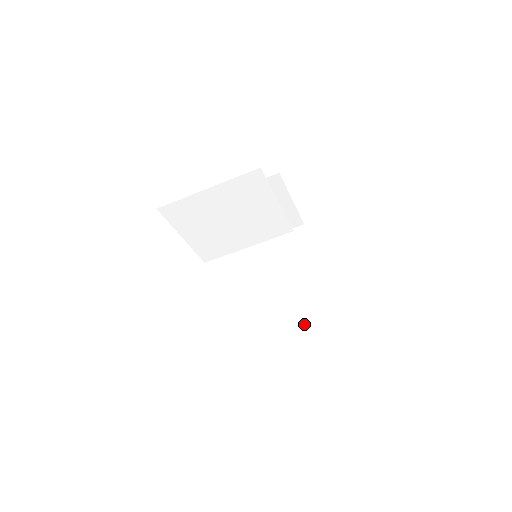
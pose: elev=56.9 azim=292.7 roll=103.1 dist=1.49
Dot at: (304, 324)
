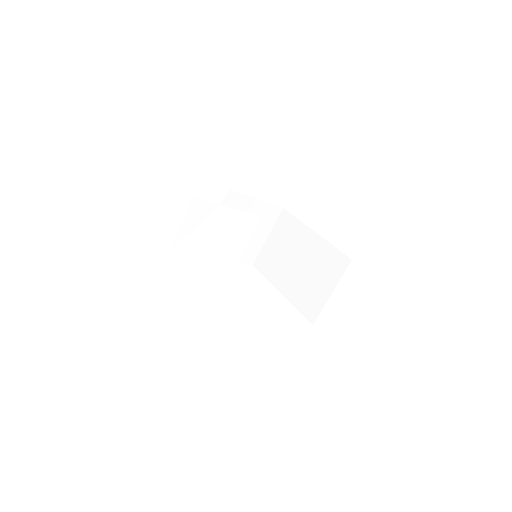
Dot at: (332, 275)
